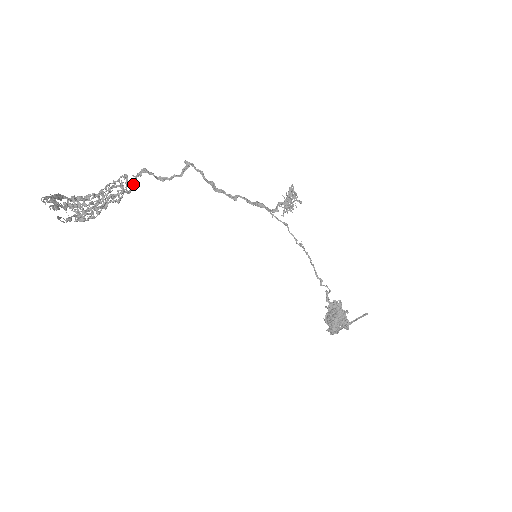
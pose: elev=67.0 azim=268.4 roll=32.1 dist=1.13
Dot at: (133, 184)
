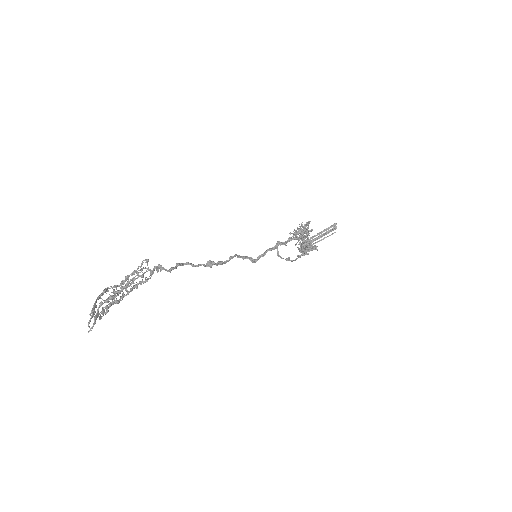
Dot at: occluded
